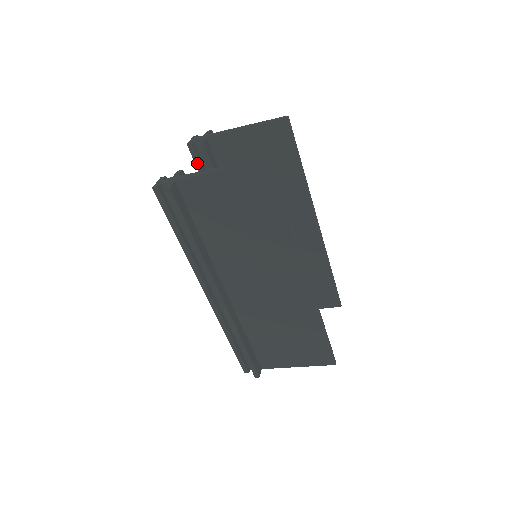
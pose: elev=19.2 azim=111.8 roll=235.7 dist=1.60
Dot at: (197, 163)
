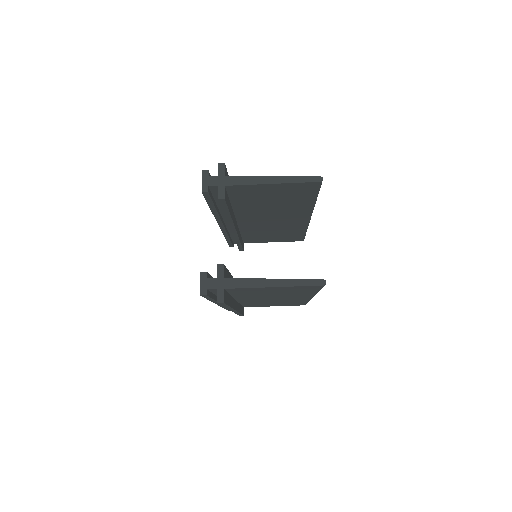
Dot at: (208, 199)
